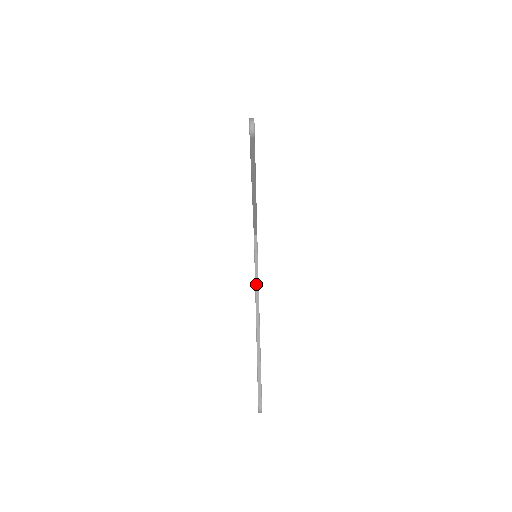
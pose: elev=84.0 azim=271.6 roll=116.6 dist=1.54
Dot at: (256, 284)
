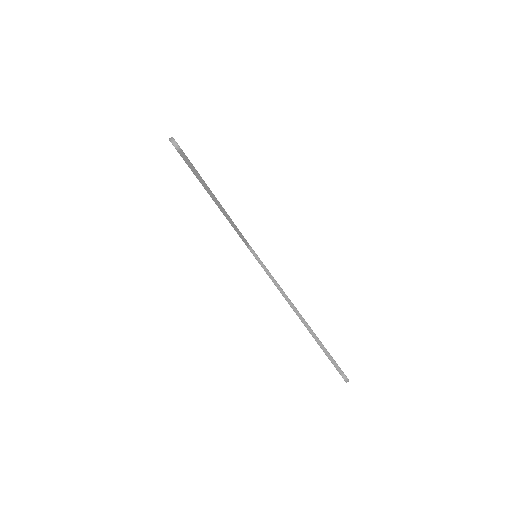
Dot at: (274, 282)
